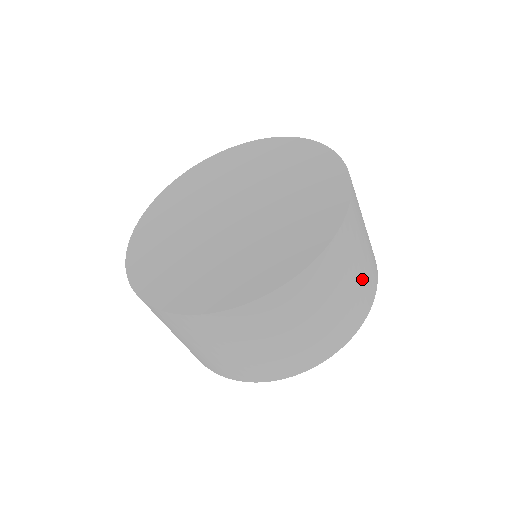
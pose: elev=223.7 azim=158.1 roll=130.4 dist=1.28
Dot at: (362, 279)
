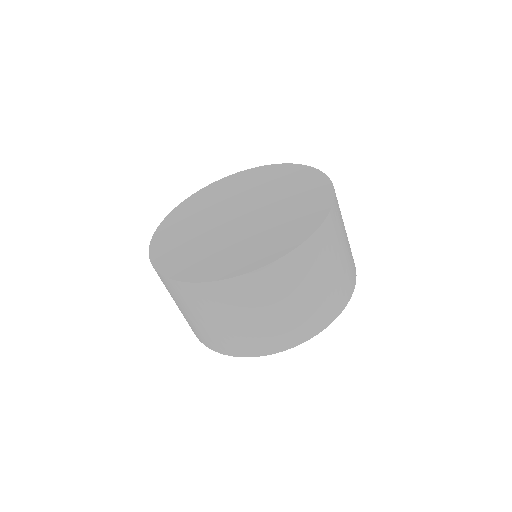
Dot at: occluded
